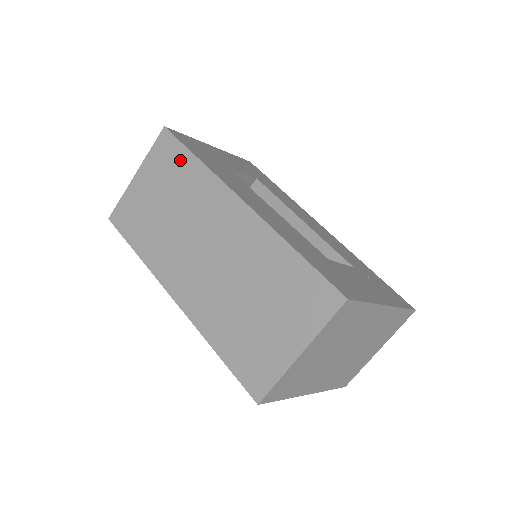
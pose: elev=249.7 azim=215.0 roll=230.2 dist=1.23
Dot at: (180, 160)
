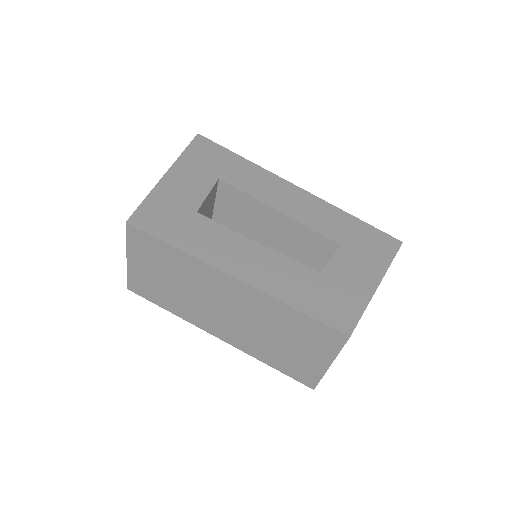
Dot at: (159, 249)
